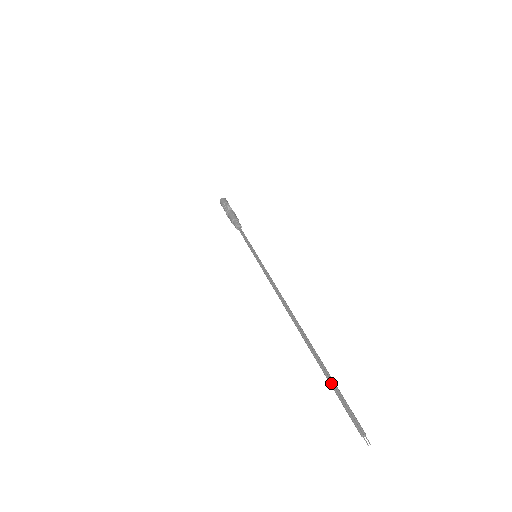
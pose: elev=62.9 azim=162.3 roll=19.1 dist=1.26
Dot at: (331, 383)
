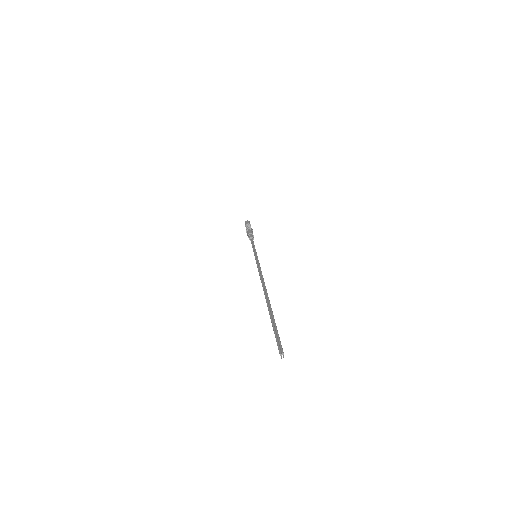
Dot at: (273, 328)
